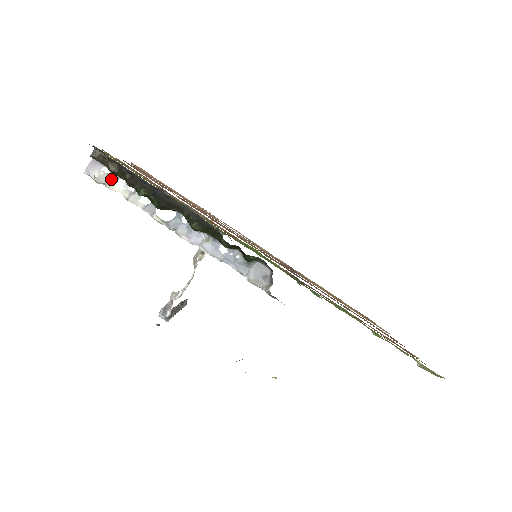
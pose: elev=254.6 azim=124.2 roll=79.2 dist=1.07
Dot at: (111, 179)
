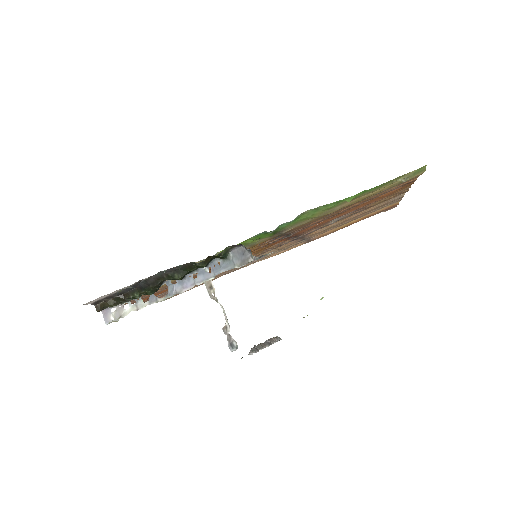
Dot at: (120, 310)
